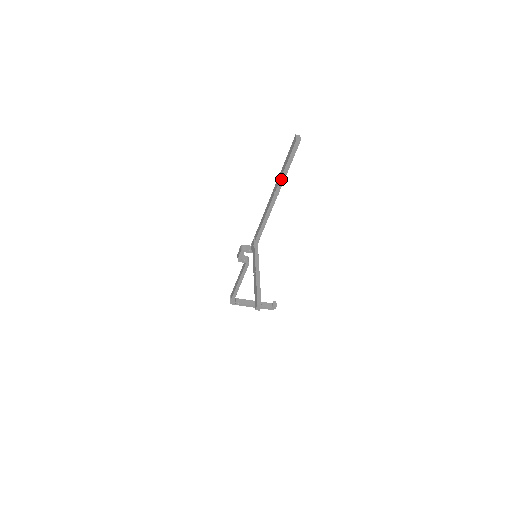
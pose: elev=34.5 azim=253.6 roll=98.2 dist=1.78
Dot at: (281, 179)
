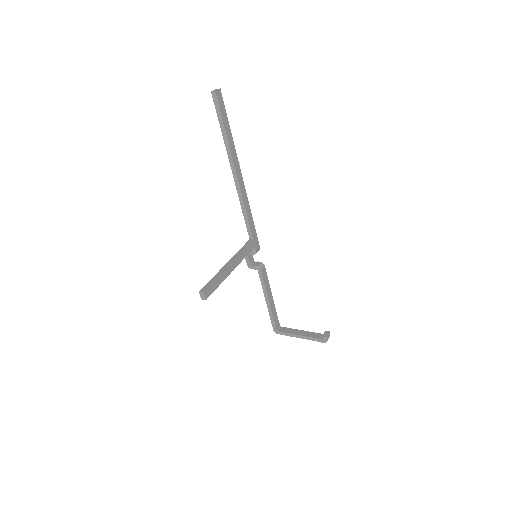
Dot at: (226, 147)
